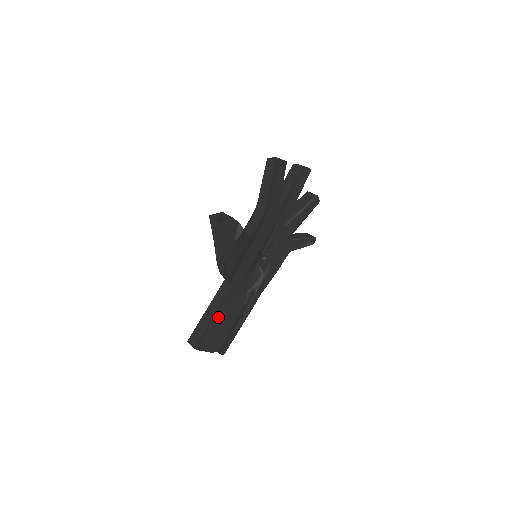
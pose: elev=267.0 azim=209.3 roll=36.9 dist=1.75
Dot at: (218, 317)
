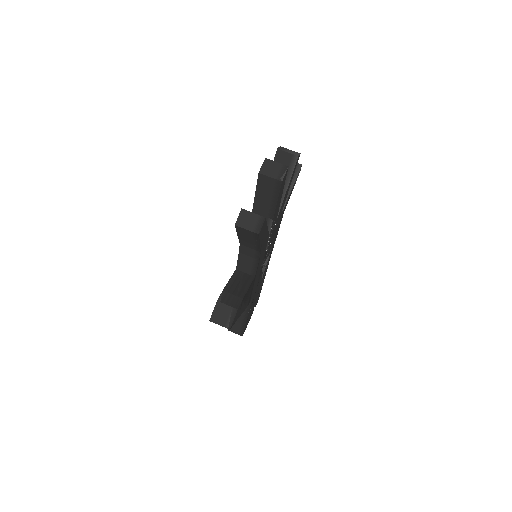
Dot at: (248, 314)
